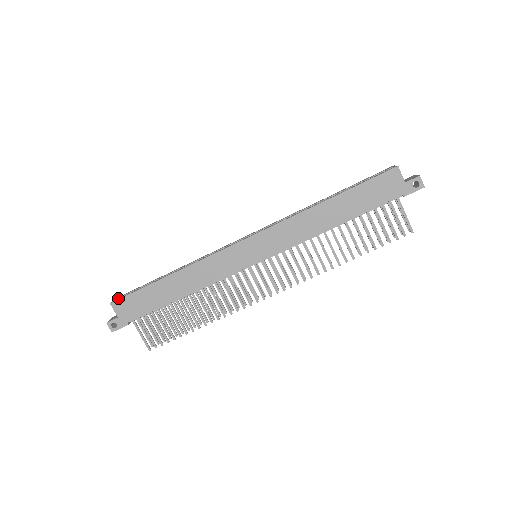
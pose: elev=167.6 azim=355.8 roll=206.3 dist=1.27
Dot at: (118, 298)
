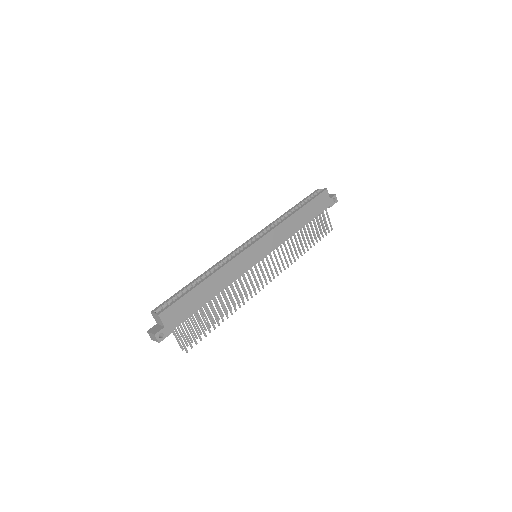
Dot at: (156, 310)
